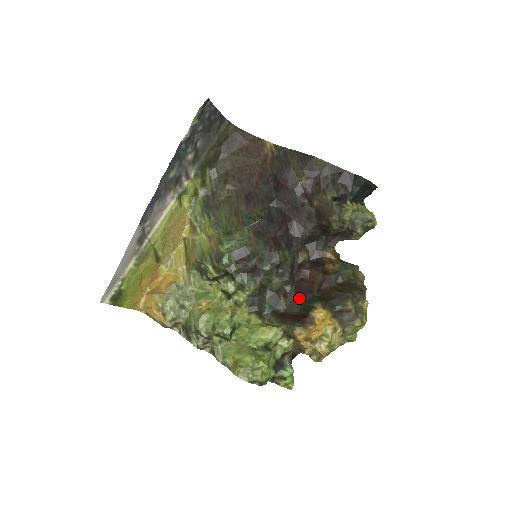
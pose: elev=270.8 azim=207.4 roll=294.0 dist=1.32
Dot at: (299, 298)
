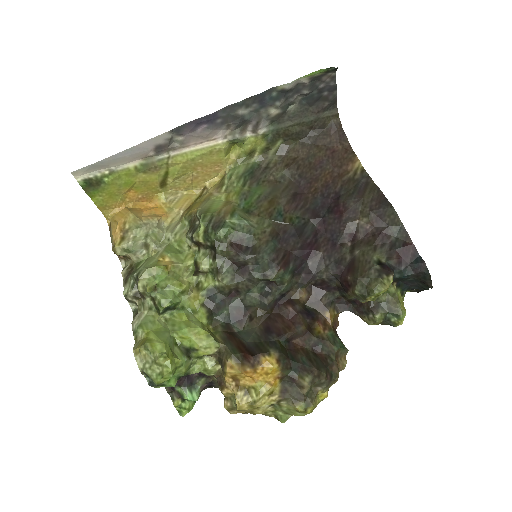
Dot at: (262, 331)
